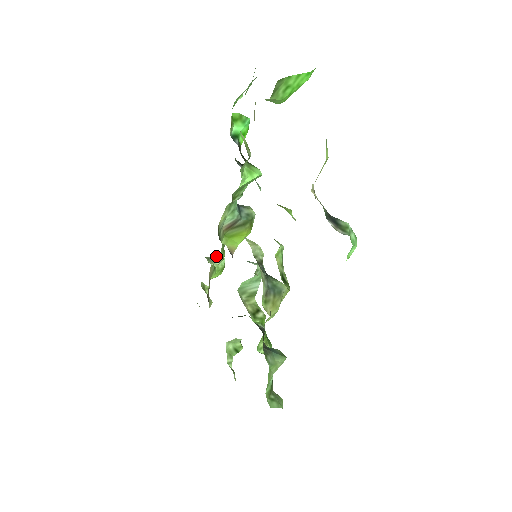
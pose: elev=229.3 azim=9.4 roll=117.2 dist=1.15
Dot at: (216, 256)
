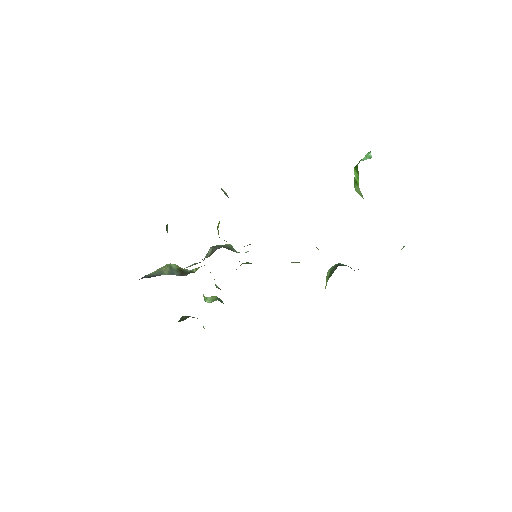
Dot at: occluded
